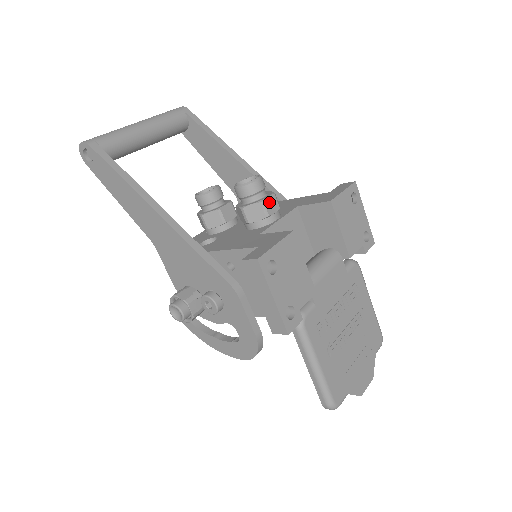
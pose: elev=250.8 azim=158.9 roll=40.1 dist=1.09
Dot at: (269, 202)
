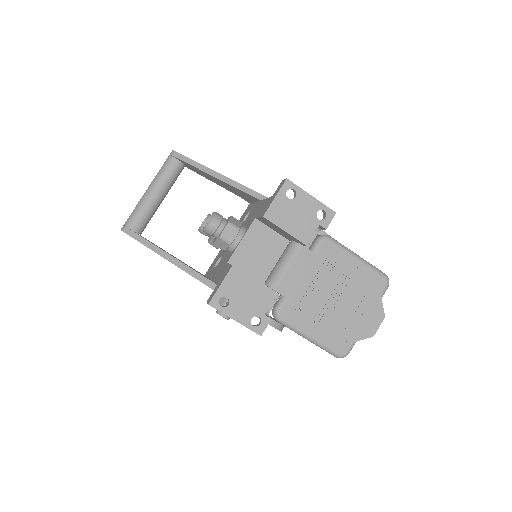
Dot at: (226, 233)
